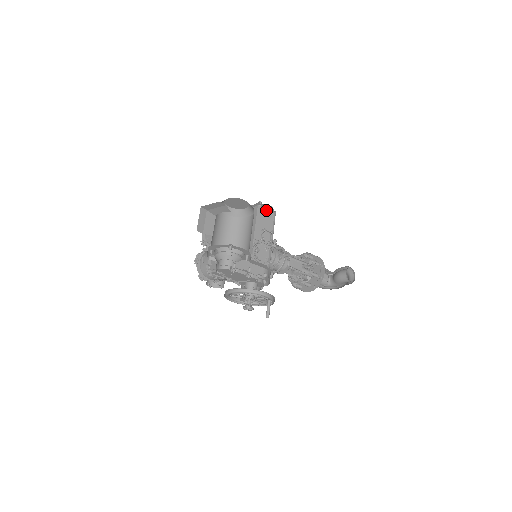
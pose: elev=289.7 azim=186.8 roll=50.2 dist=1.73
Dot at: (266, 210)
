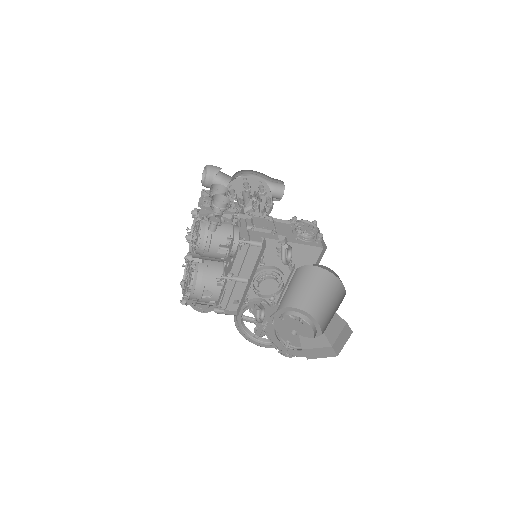
Dot at: occluded
